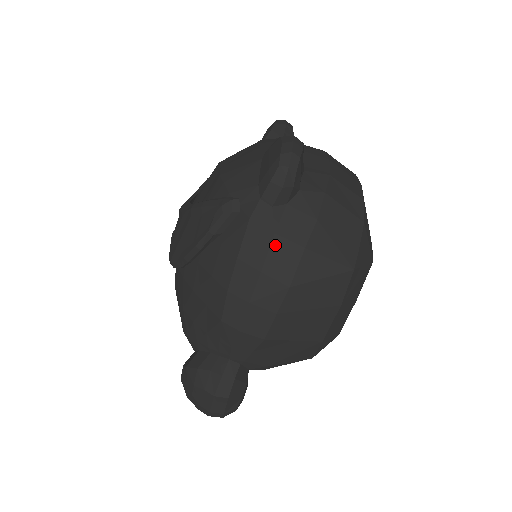
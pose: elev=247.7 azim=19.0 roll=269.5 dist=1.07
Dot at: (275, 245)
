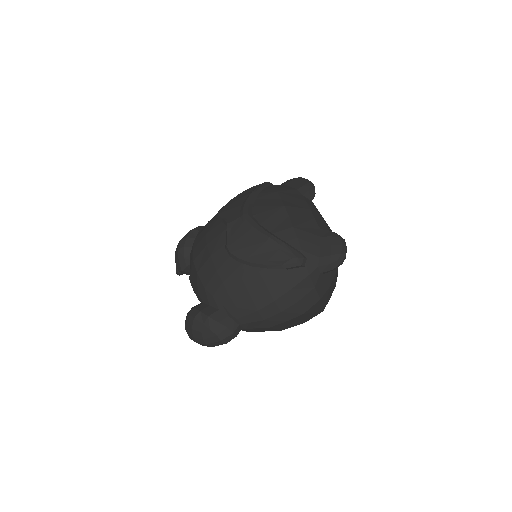
Dot at: (311, 293)
